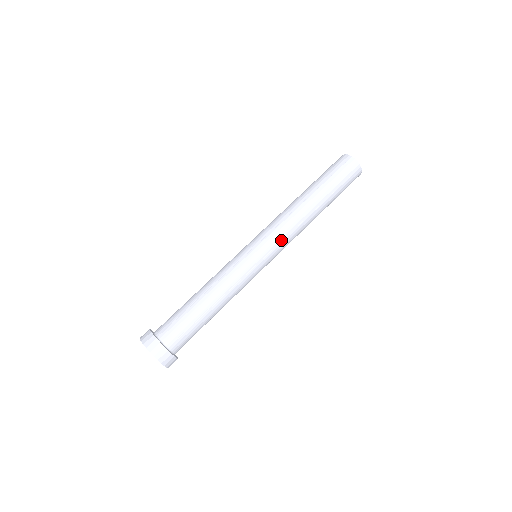
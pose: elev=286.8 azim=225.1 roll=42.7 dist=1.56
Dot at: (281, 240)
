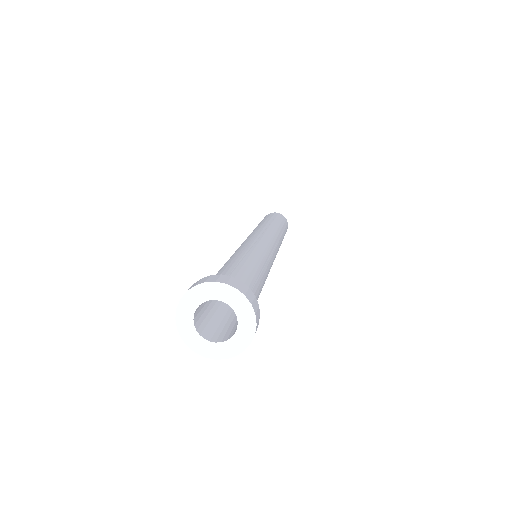
Dot at: (276, 242)
